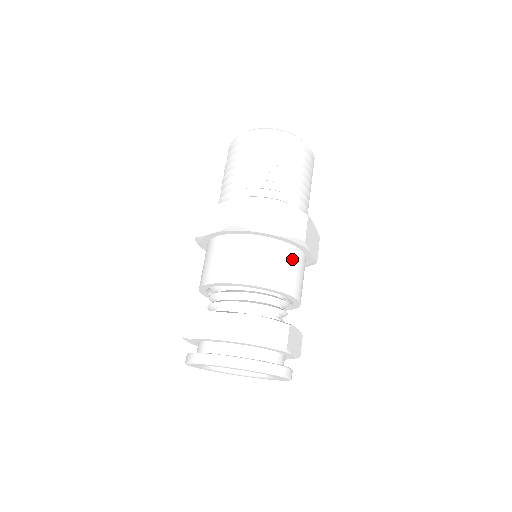
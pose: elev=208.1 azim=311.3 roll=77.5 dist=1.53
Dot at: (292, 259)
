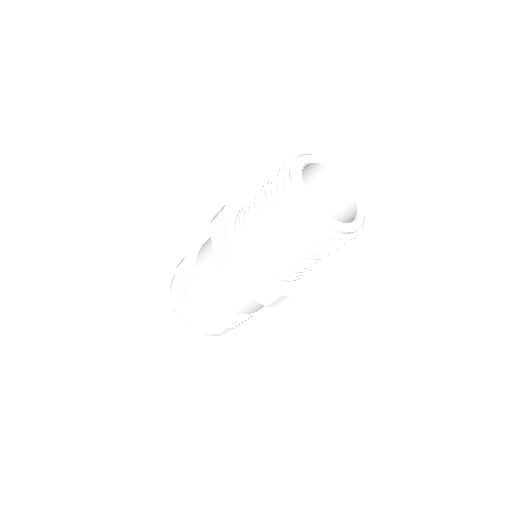
Dot at: occluded
